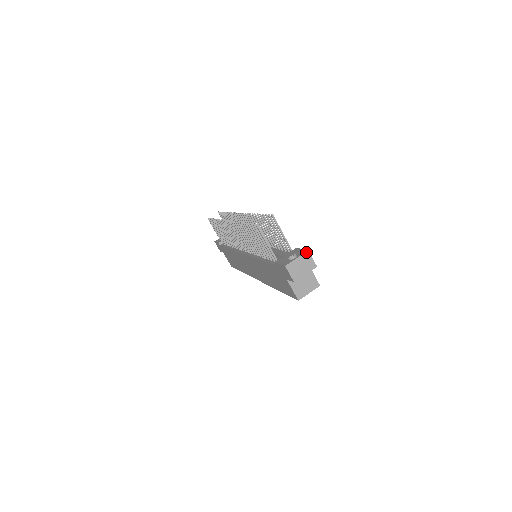
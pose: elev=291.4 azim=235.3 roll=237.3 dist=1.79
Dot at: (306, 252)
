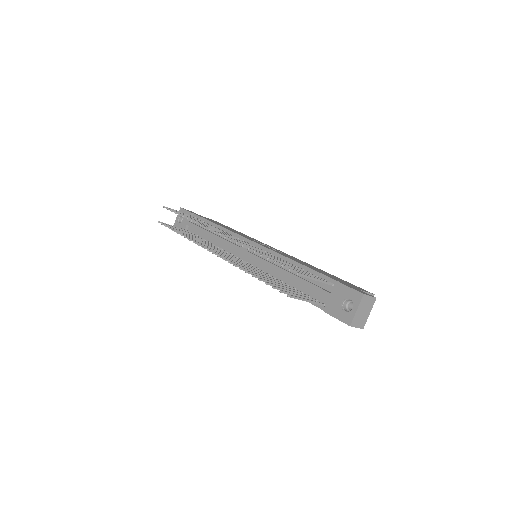
Dot at: (362, 297)
